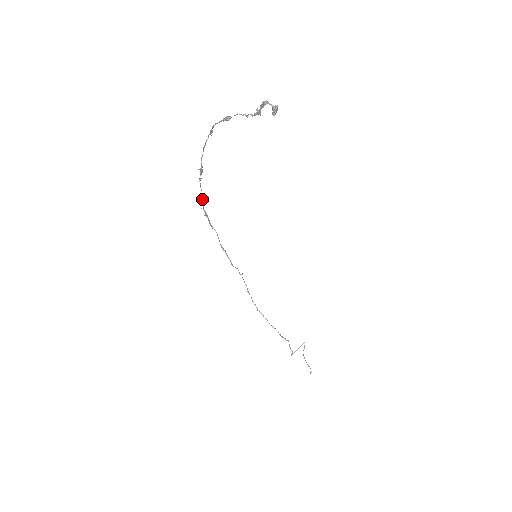
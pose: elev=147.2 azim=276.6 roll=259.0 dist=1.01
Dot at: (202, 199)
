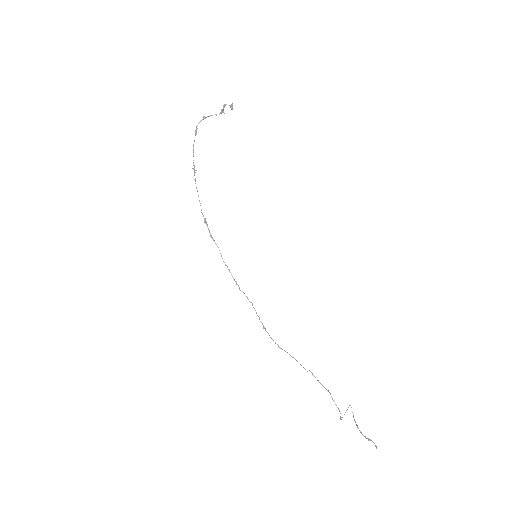
Dot at: occluded
